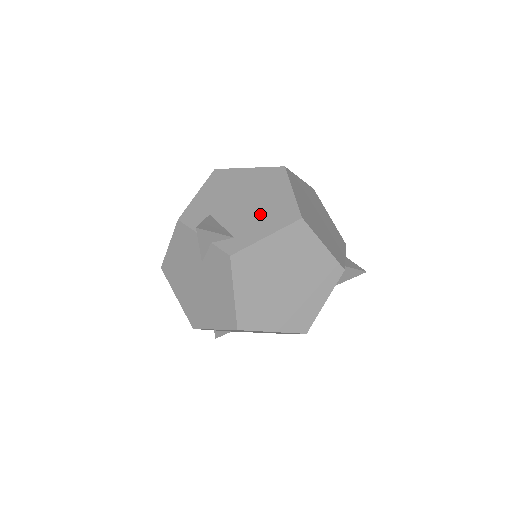
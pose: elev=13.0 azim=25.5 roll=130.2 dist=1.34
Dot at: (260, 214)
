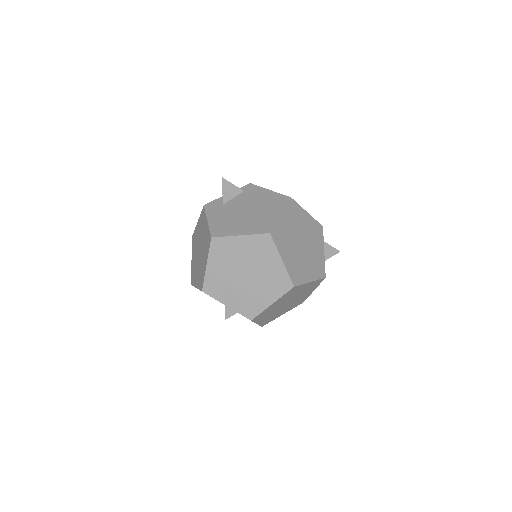
Dot at: (262, 285)
